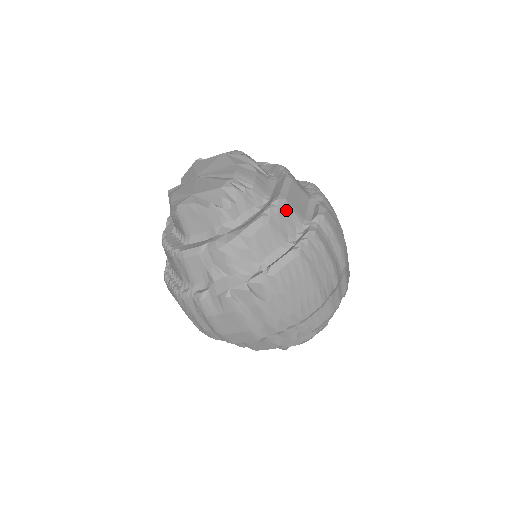
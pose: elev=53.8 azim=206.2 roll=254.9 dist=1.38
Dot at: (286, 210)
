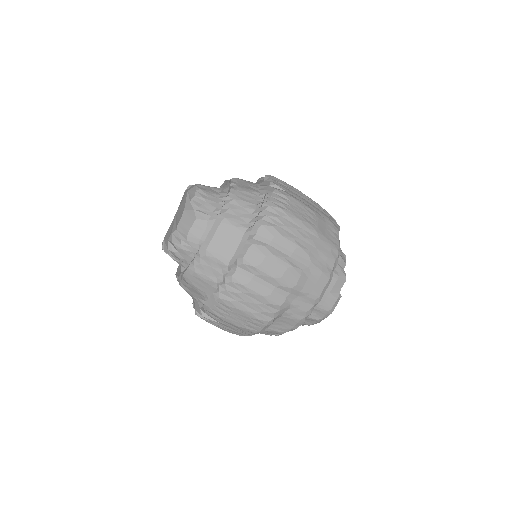
Dot at: (208, 259)
